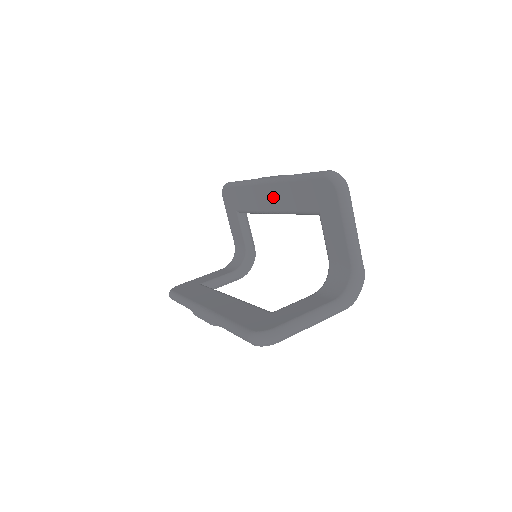
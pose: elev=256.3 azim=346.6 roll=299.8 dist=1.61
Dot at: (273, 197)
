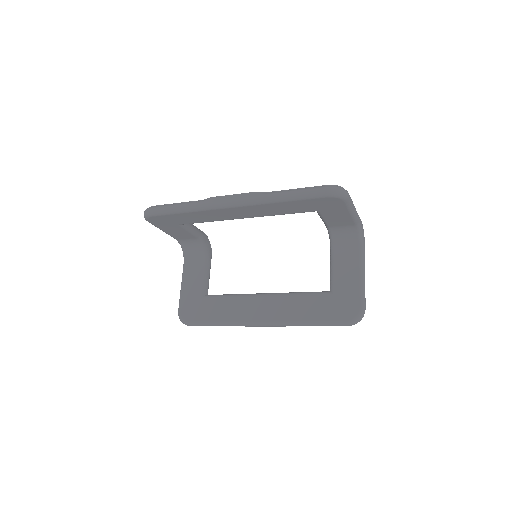
Dot at: (247, 212)
